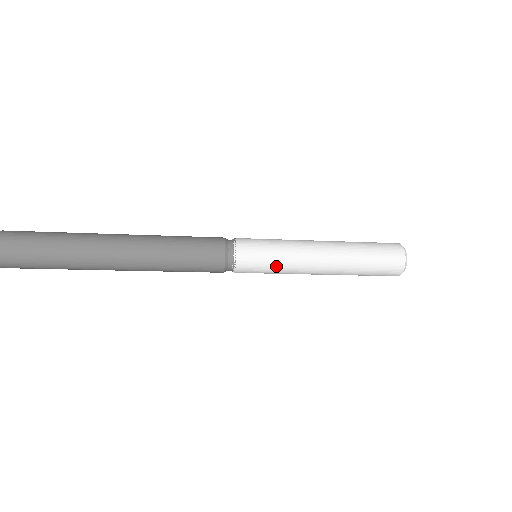
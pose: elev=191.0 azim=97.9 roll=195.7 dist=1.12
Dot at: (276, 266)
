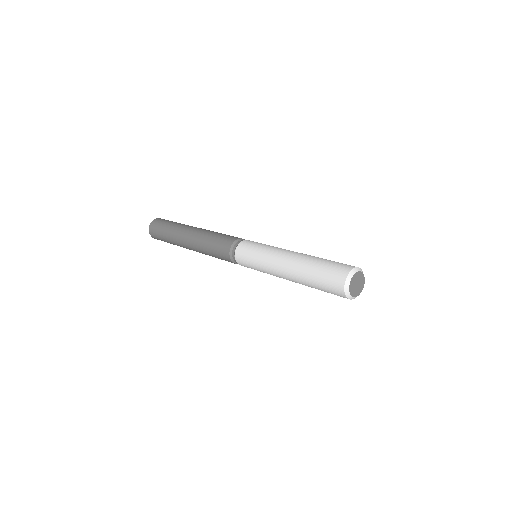
Dot at: (258, 268)
